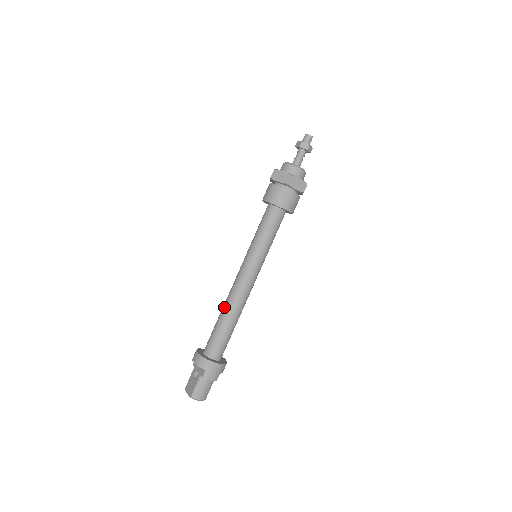
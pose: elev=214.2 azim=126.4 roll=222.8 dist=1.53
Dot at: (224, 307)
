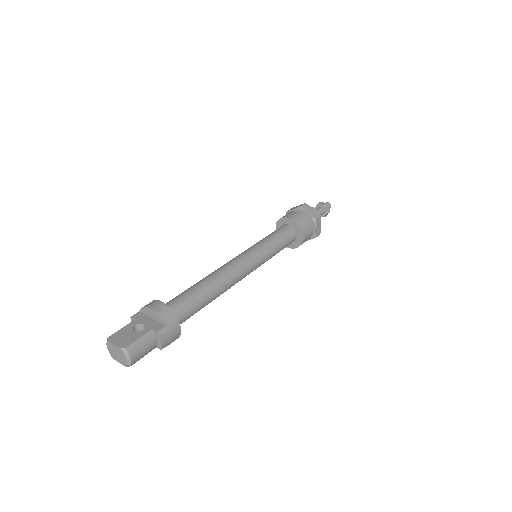
Dot at: (211, 277)
